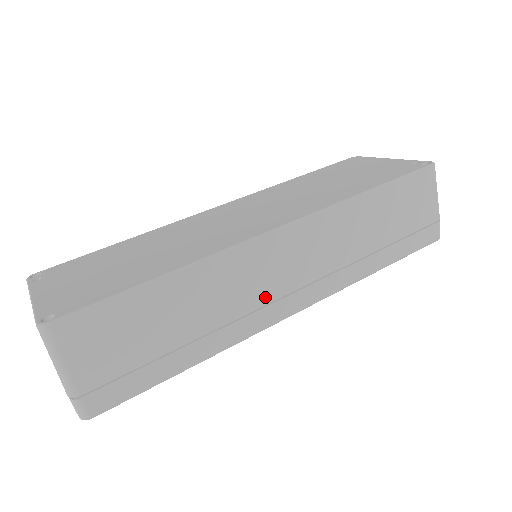
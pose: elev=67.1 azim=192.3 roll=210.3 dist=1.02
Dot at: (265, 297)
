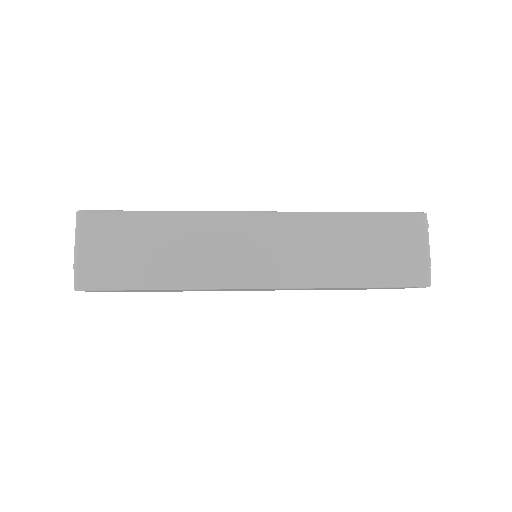
Dot at: (234, 260)
